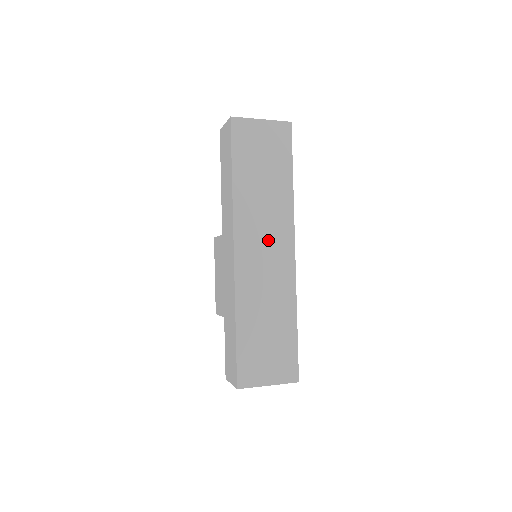
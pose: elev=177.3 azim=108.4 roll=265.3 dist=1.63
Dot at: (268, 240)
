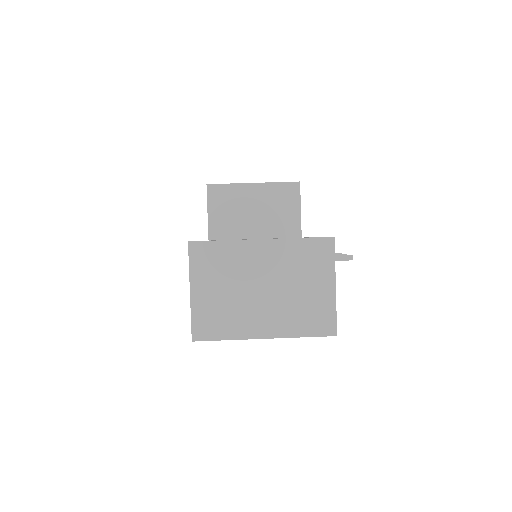
Dot at: occluded
